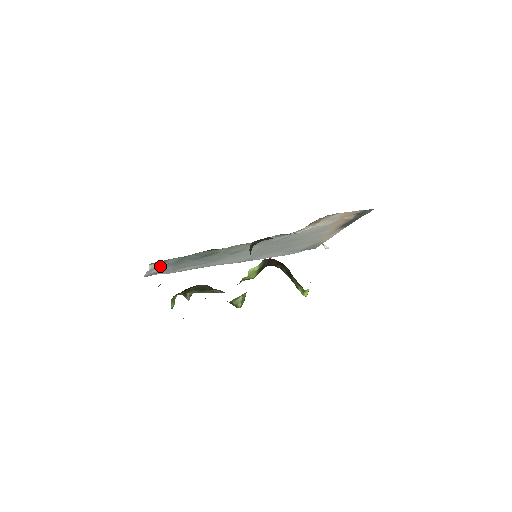
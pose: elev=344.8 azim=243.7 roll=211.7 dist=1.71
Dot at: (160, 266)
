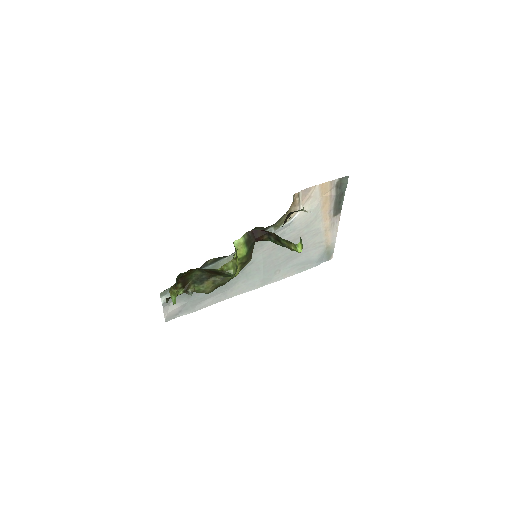
Dot at: occluded
